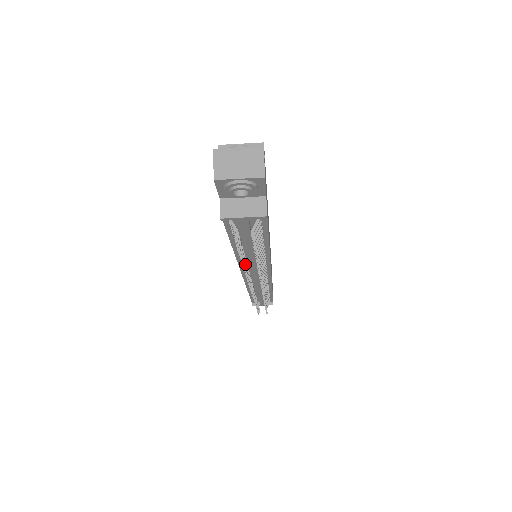
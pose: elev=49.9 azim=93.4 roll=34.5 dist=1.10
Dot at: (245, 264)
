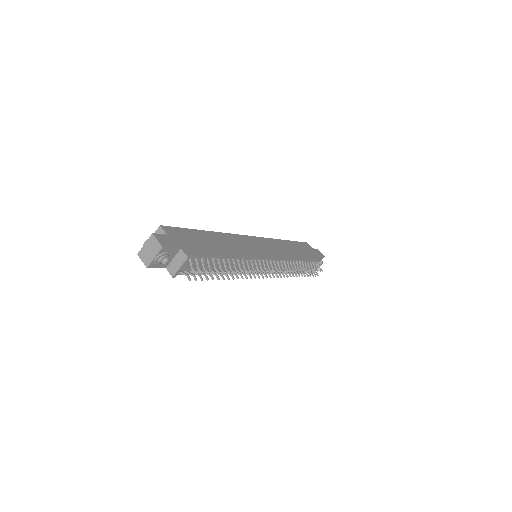
Dot at: (227, 277)
